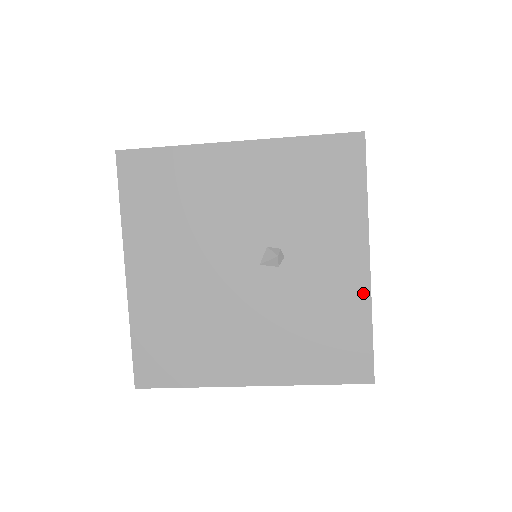
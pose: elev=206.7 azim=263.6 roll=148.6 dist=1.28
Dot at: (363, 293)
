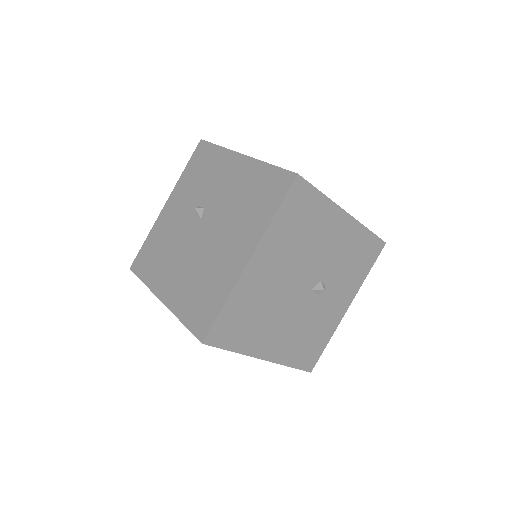
Dot at: (336, 324)
